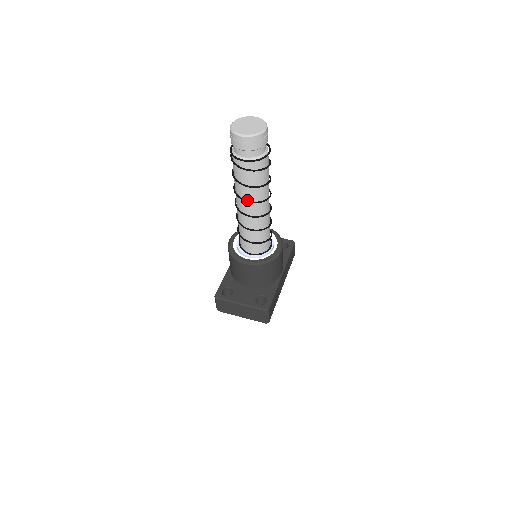
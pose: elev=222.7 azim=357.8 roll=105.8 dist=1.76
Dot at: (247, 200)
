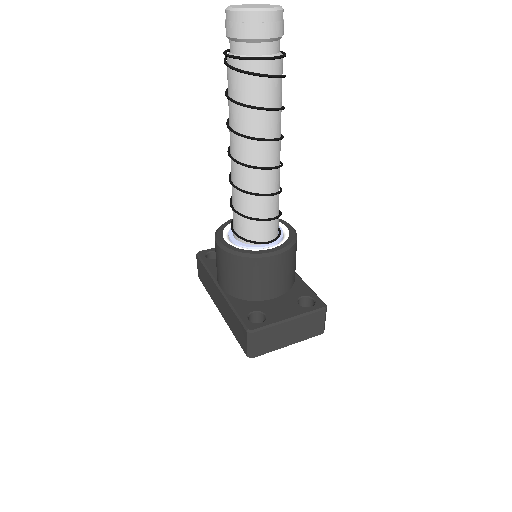
Dot at: (267, 139)
